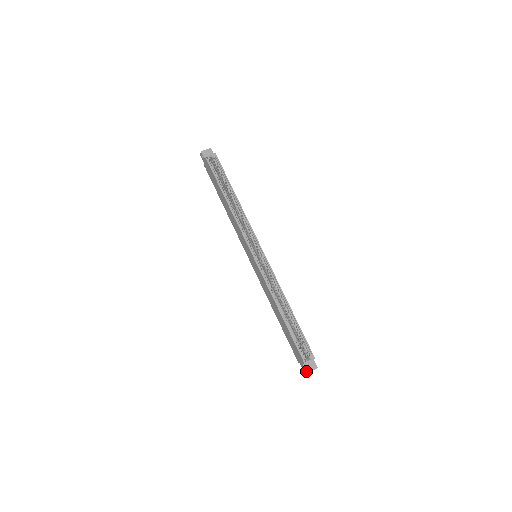
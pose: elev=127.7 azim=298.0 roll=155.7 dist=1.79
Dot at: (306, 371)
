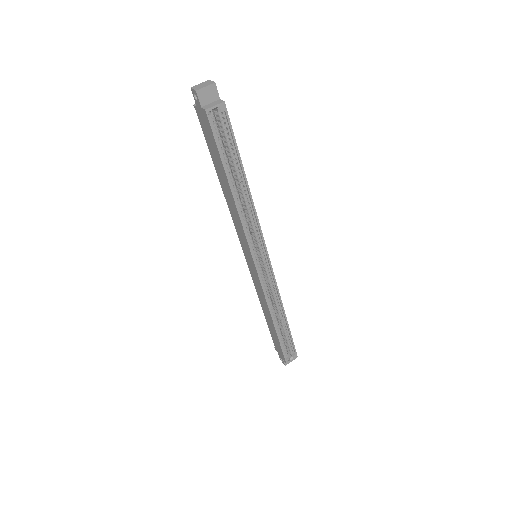
Dot at: (284, 364)
